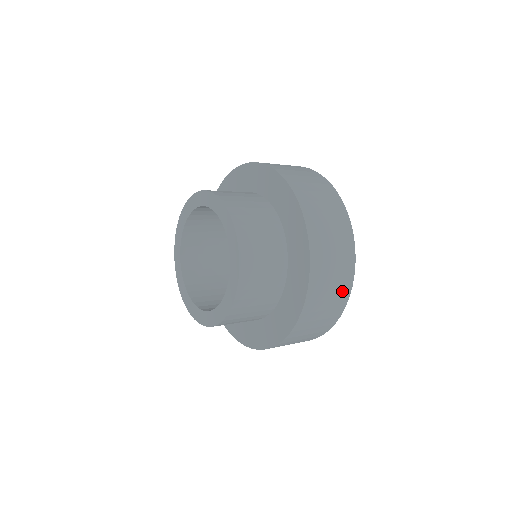
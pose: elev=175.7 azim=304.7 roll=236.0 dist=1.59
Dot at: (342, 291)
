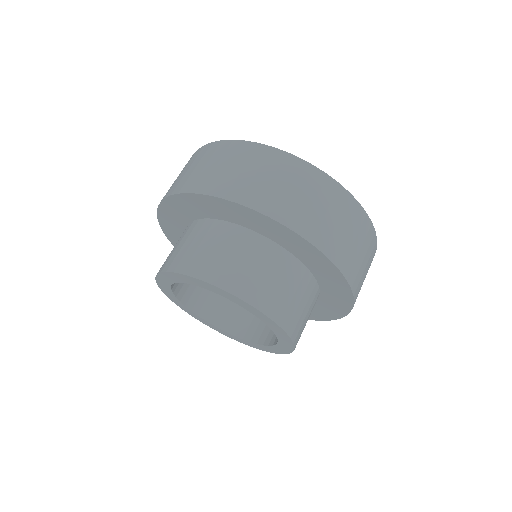
Dot at: (363, 229)
